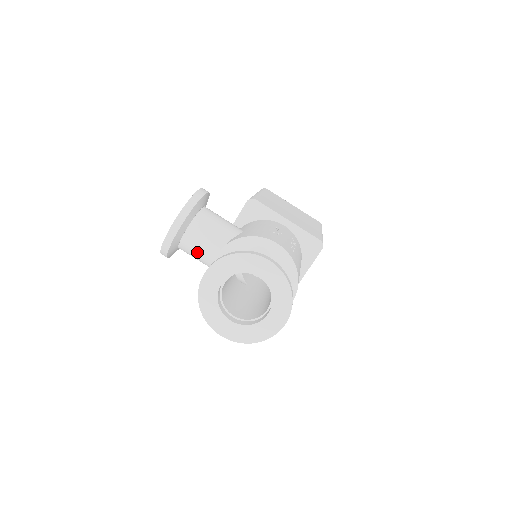
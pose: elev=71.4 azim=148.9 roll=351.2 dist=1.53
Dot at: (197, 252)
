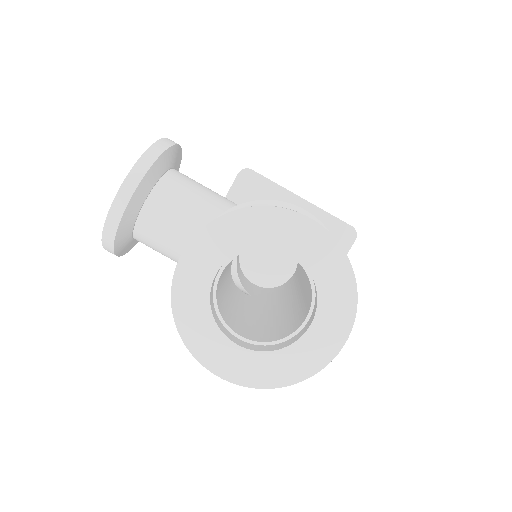
Dot at: (165, 239)
